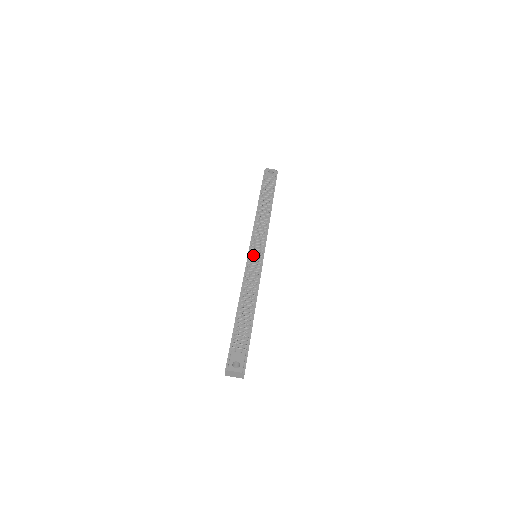
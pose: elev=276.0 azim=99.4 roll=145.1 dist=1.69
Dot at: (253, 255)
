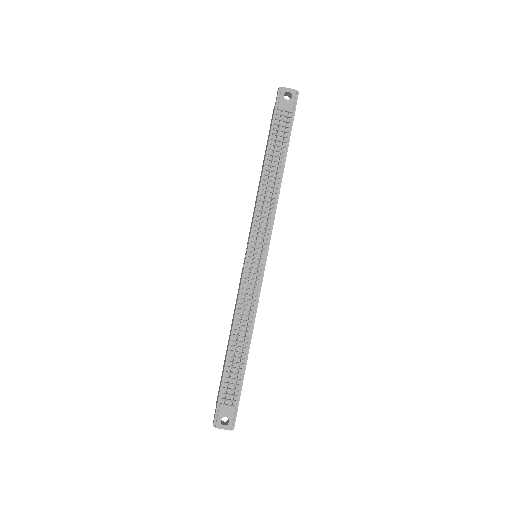
Dot at: (252, 263)
